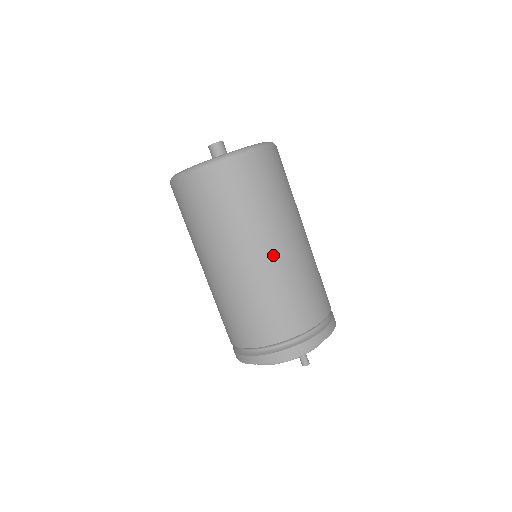
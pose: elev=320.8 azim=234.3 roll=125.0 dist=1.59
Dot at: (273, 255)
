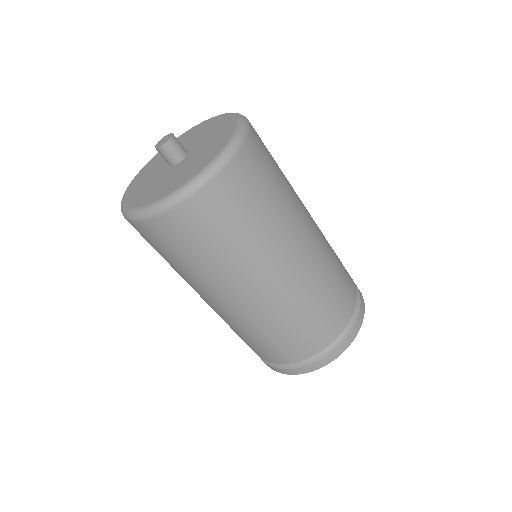
Dot at: (285, 279)
